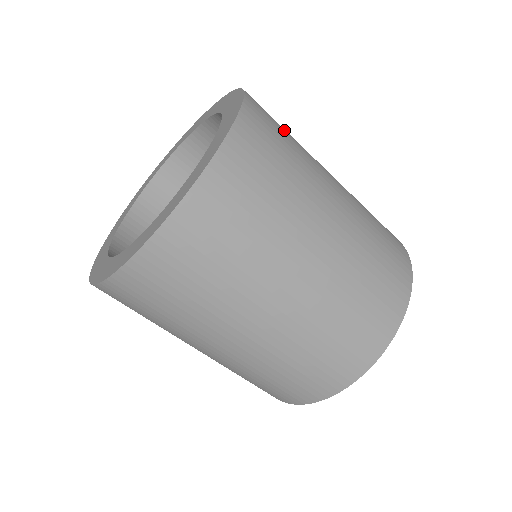
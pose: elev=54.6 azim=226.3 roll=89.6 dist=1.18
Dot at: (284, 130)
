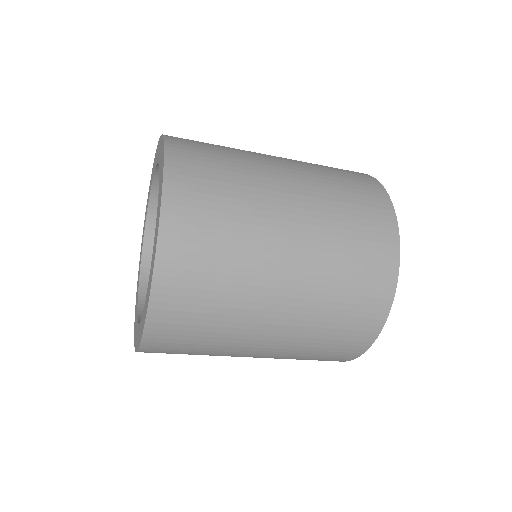
Dot at: (204, 316)
